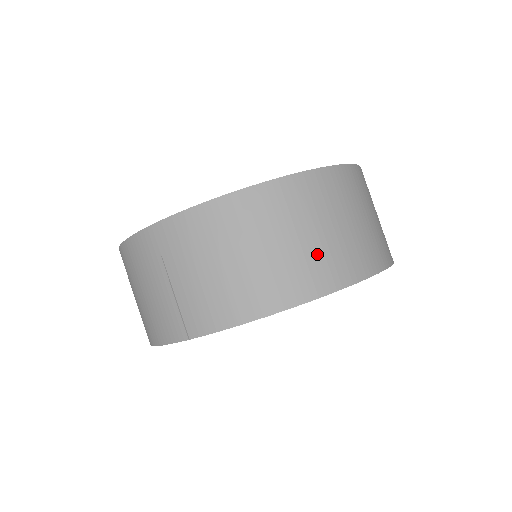
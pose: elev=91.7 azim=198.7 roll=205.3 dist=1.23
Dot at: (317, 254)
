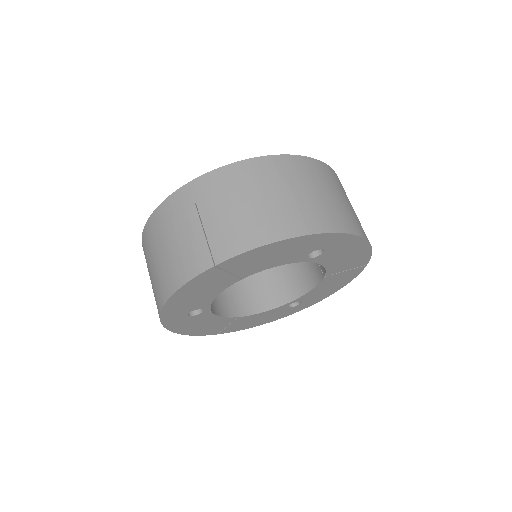
Dot at: (321, 205)
